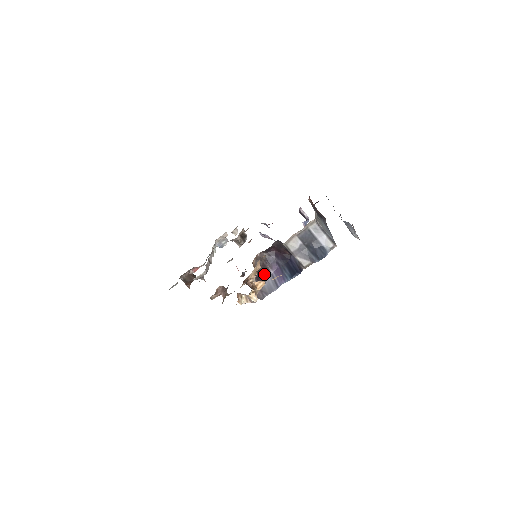
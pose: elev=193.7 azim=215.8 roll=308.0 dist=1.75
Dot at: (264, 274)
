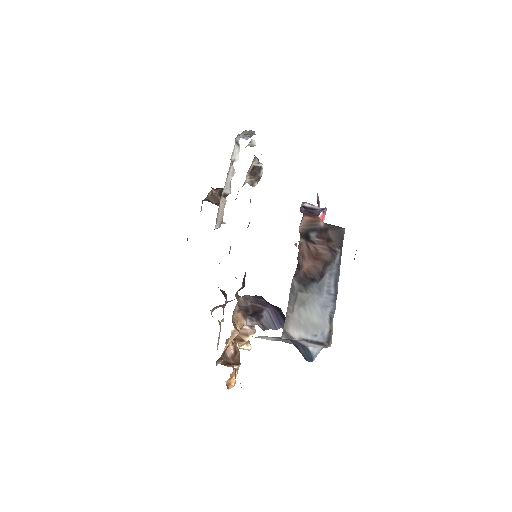
Dot at: (231, 375)
